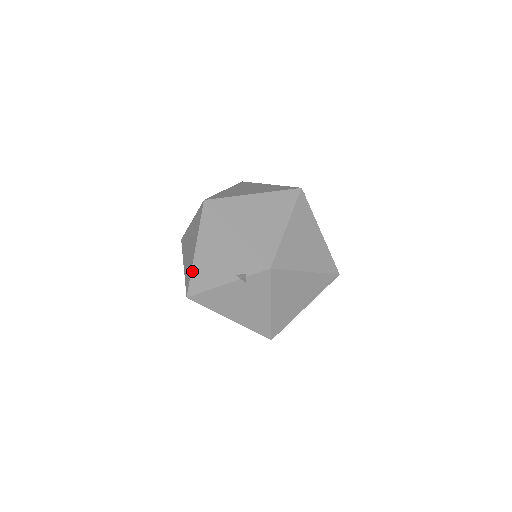
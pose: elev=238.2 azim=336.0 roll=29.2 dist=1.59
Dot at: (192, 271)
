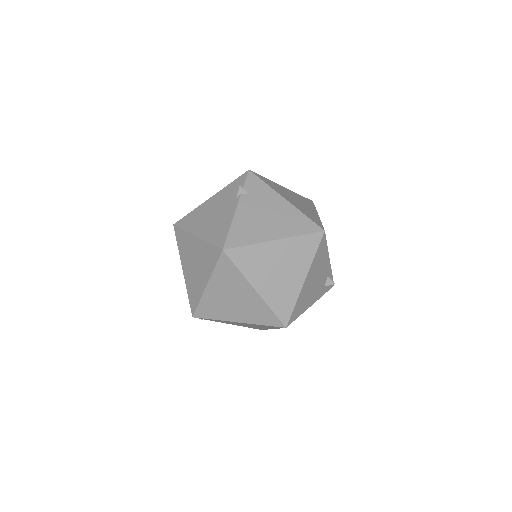
Dot at: (207, 241)
